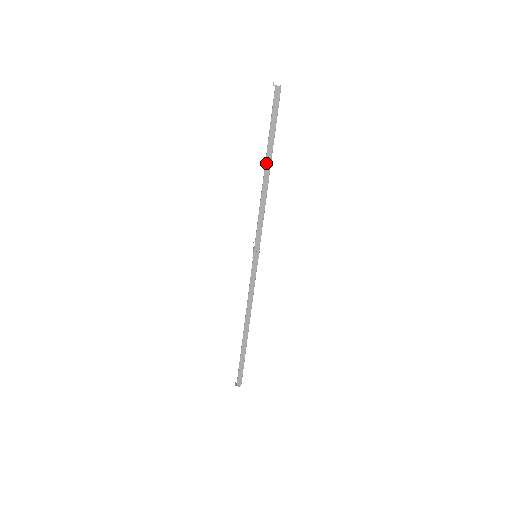
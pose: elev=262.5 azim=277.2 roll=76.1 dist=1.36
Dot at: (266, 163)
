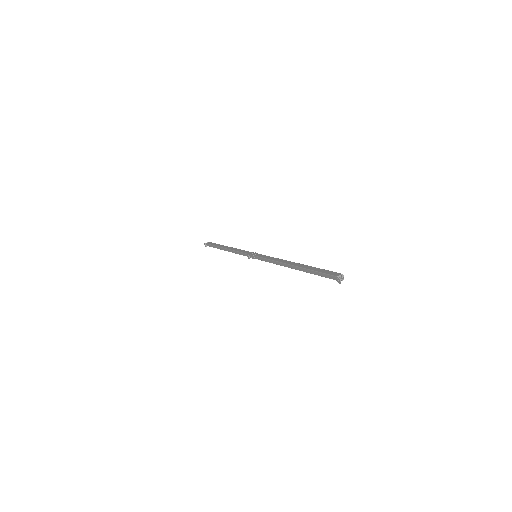
Dot at: (223, 248)
